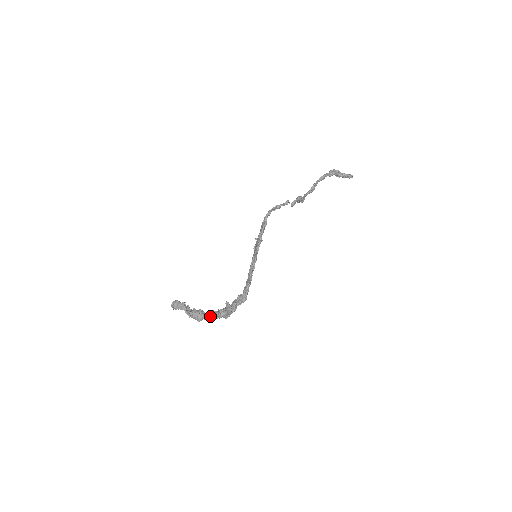
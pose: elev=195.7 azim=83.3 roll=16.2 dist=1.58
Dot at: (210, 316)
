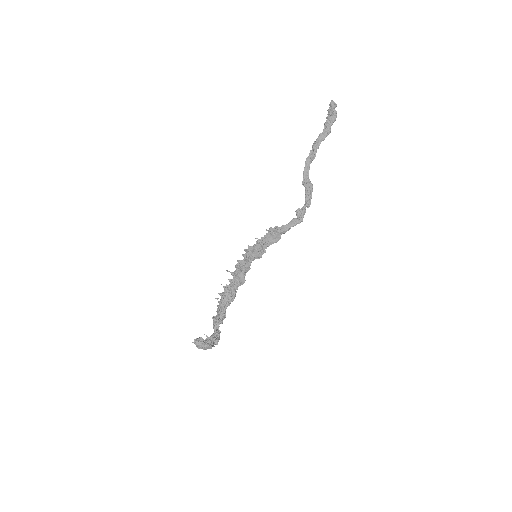
Dot at: (218, 328)
